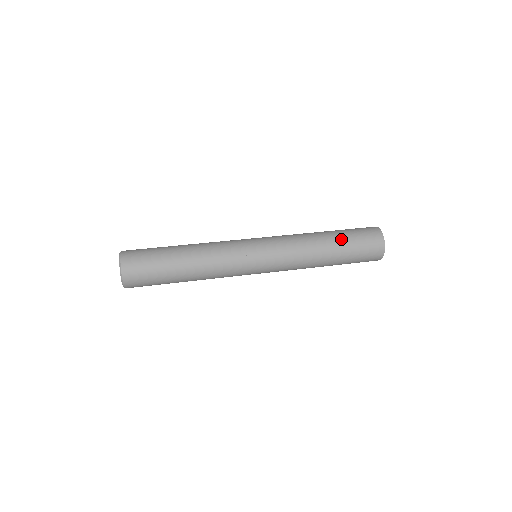
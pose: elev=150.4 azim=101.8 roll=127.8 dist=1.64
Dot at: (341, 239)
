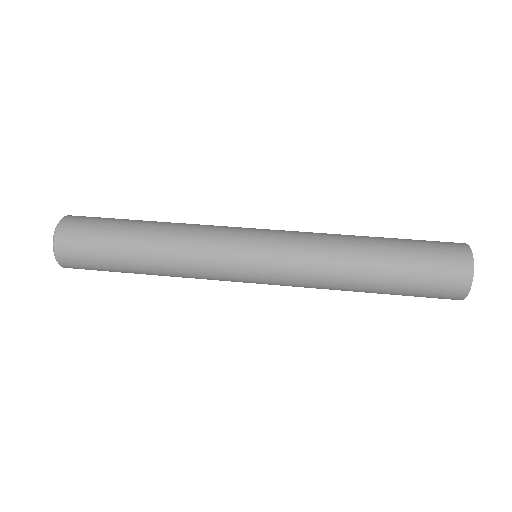
Dot at: (392, 285)
